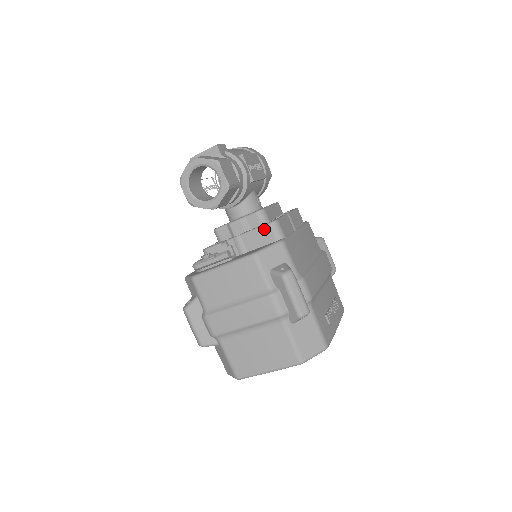
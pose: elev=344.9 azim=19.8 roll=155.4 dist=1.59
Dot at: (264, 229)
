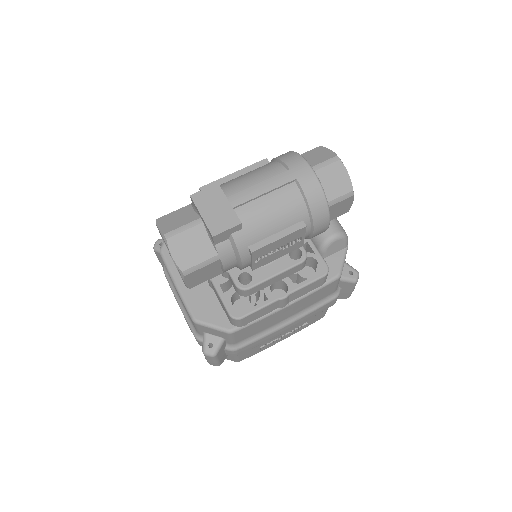
Dot at: (225, 309)
